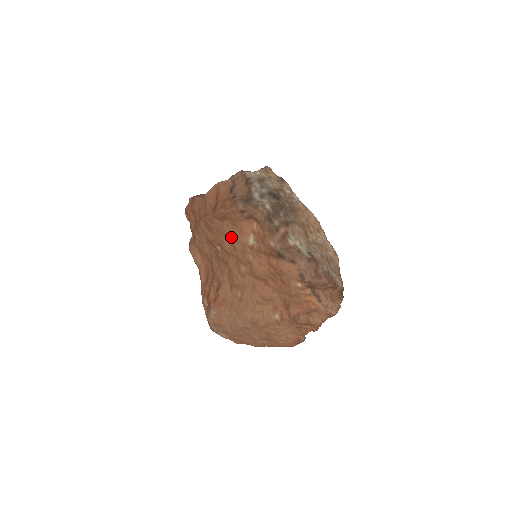
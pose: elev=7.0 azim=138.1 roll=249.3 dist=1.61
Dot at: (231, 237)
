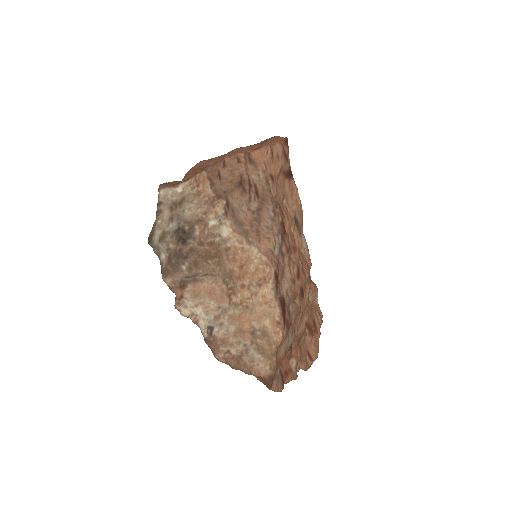
Dot at: occluded
